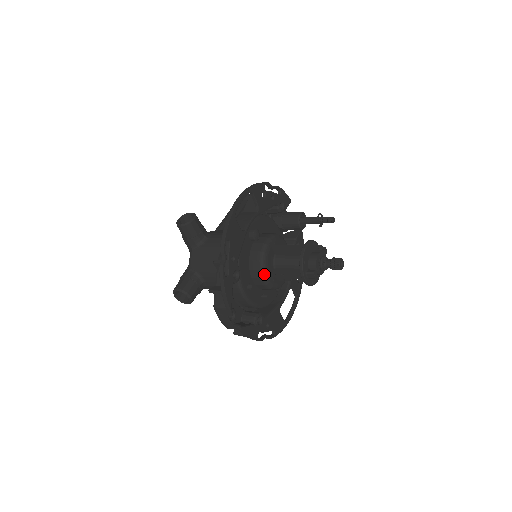
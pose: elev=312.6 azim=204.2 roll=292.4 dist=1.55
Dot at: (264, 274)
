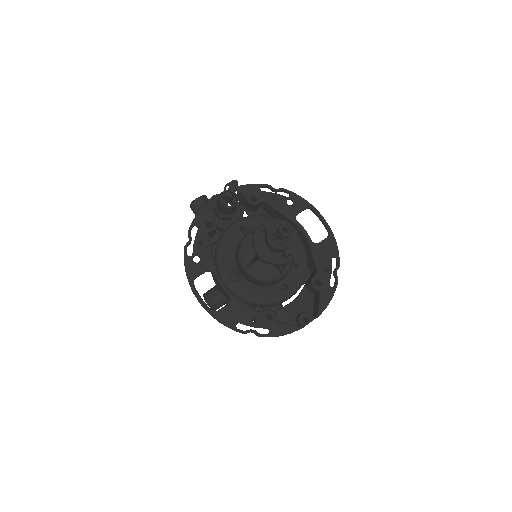
Dot at: (275, 279)
